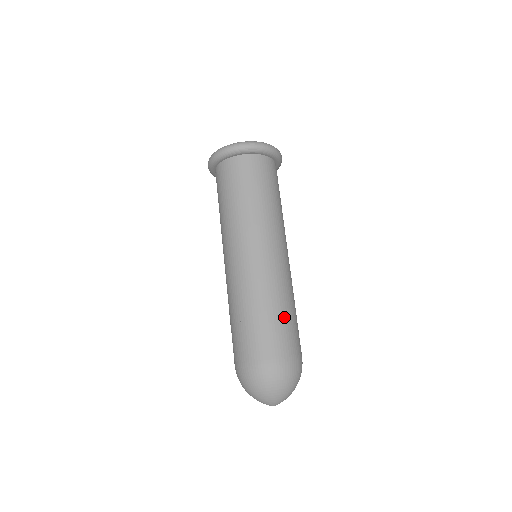
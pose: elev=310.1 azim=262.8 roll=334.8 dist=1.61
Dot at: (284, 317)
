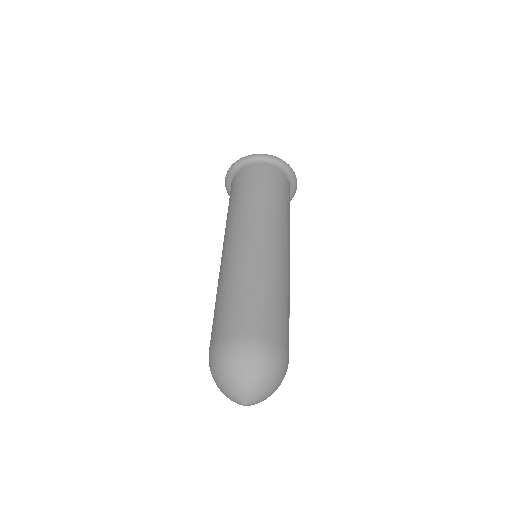
Dot at: (273, 299)
